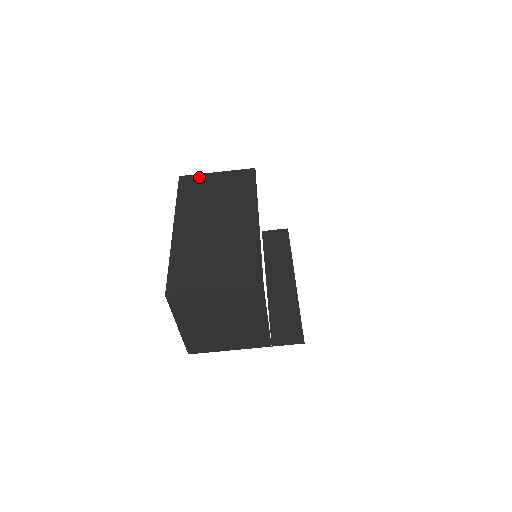
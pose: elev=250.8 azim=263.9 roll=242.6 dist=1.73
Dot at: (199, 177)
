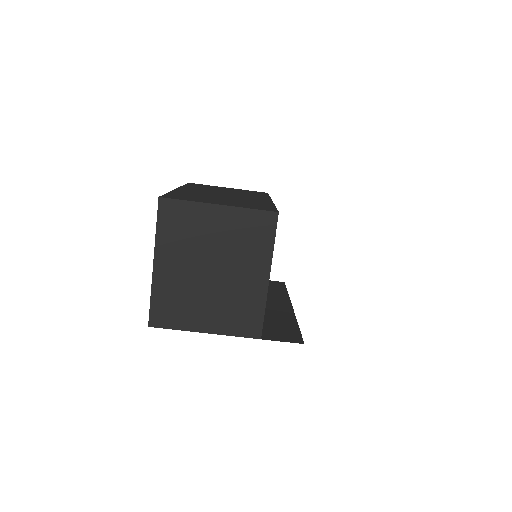
Dot at: (209, 185)
